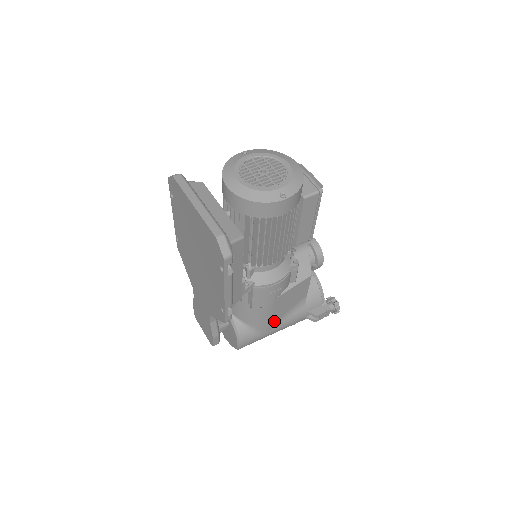
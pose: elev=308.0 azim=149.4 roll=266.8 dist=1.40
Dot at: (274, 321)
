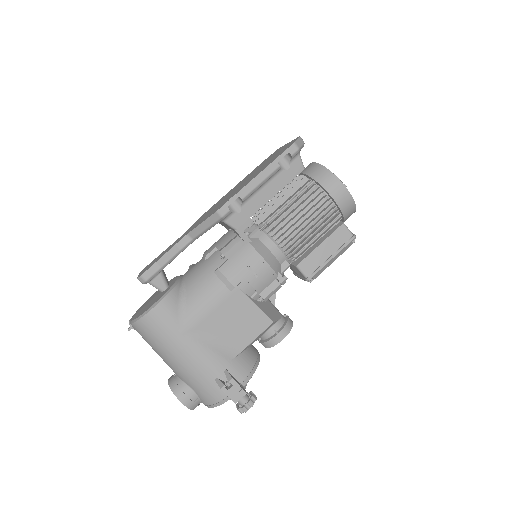
Dot at: (203, 325)
